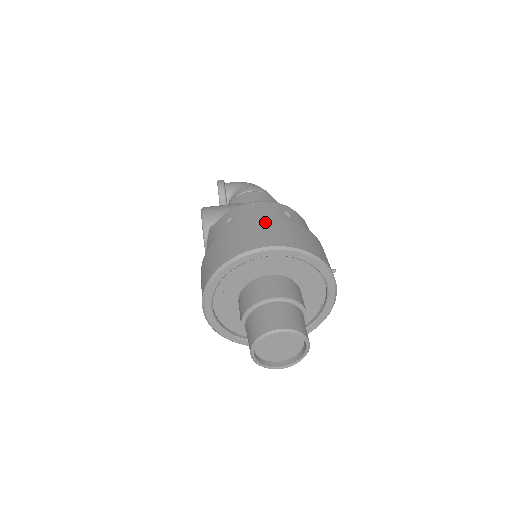
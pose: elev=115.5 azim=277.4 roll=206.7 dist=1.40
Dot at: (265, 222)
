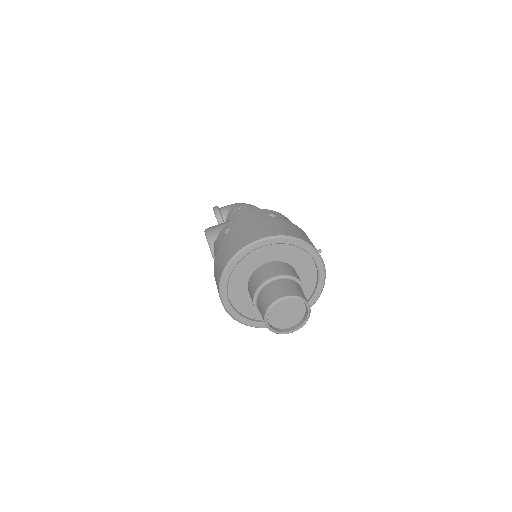
Dot at: (254, 223)
